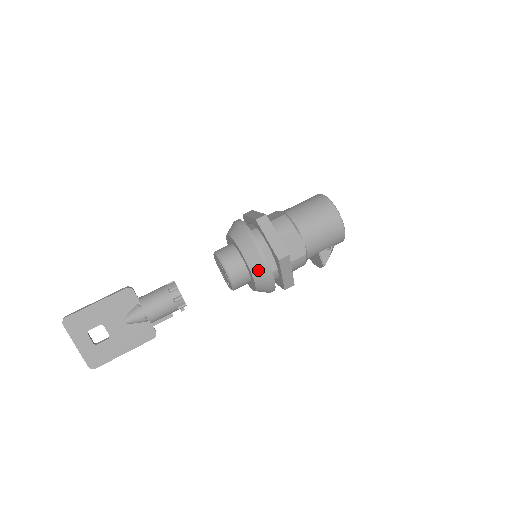
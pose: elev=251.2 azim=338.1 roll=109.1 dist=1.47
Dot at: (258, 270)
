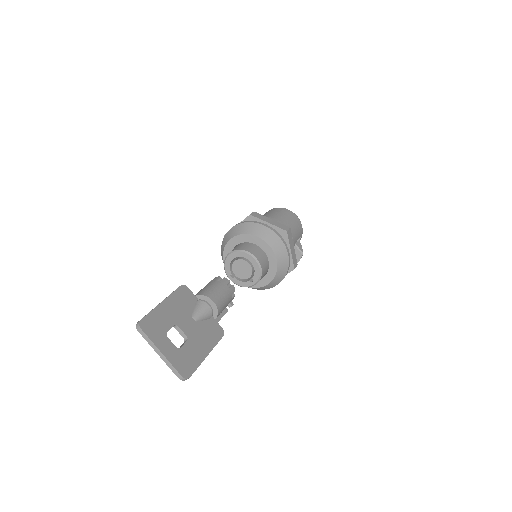
Dot at: (276, 244)
